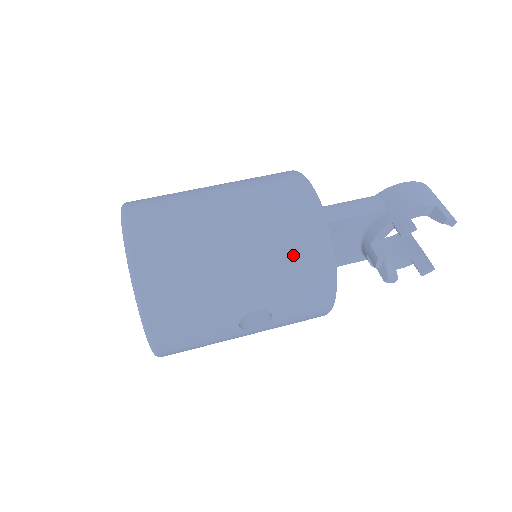
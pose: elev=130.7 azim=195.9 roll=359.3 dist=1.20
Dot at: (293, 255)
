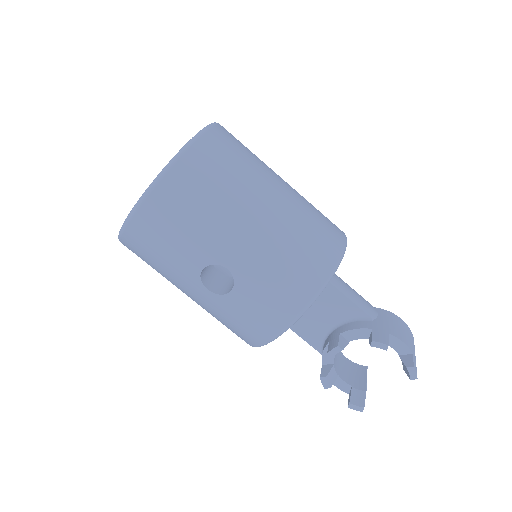
Dot at: (295, 260)
